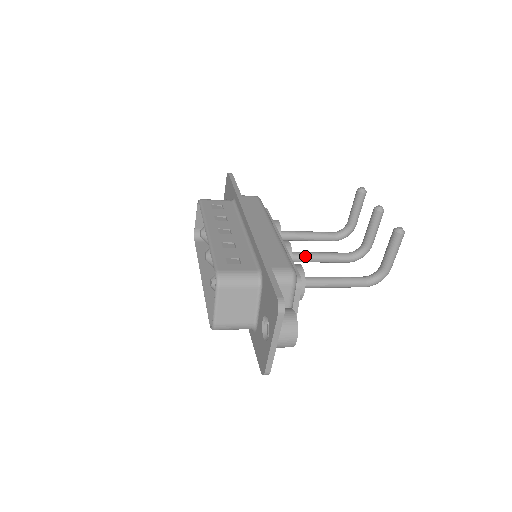
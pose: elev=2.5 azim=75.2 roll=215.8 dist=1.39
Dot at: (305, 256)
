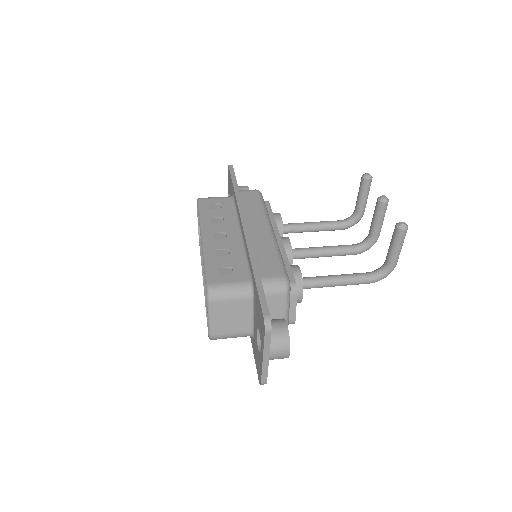
Dot at: (307, 252)
